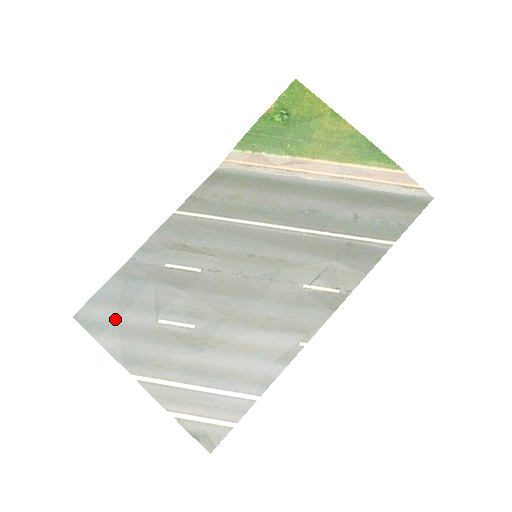
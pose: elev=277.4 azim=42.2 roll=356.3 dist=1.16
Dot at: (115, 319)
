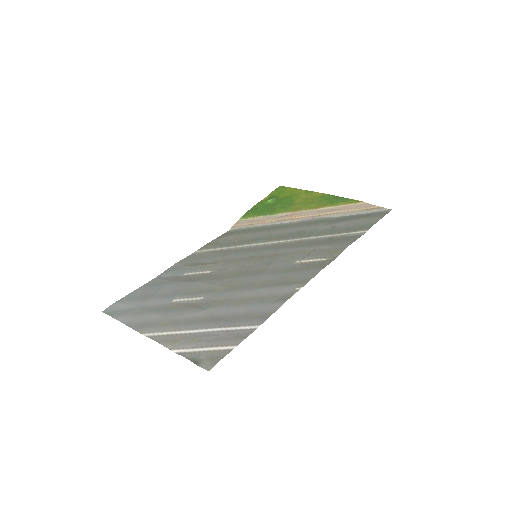
Dot at: (136, 306)
